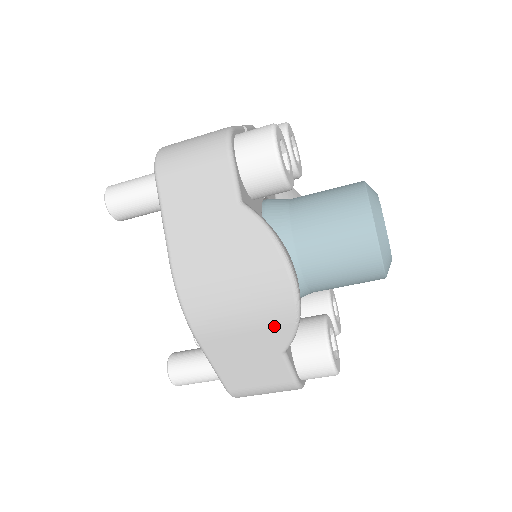
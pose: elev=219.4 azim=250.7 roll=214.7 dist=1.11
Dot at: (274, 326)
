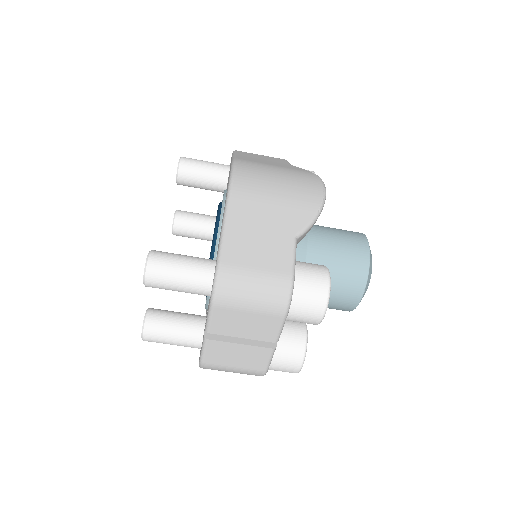
Dot at: (300, 206)
